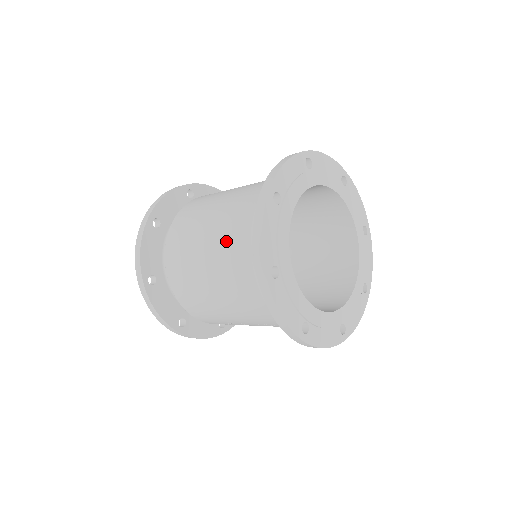
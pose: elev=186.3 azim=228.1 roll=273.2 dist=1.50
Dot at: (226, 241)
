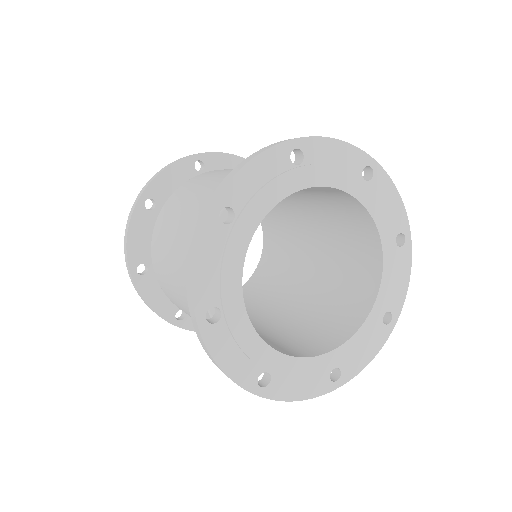
Dot at: occluded
